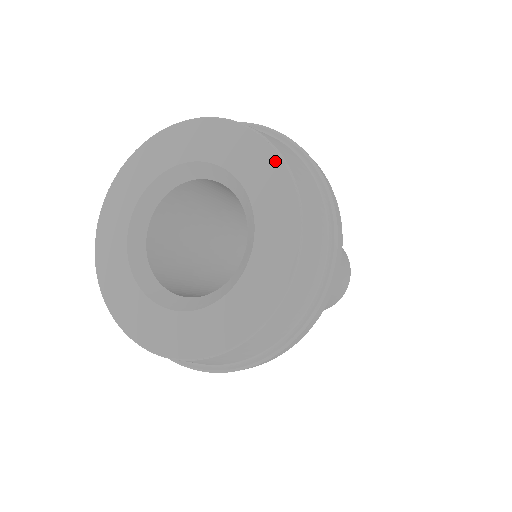
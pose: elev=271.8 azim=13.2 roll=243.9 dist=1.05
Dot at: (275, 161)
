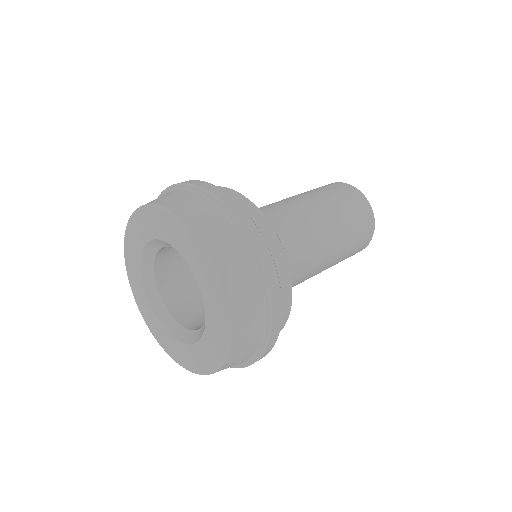
Dot at: (150, 211)
